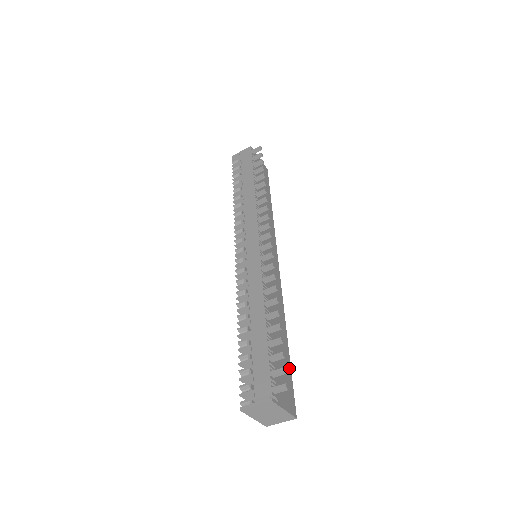
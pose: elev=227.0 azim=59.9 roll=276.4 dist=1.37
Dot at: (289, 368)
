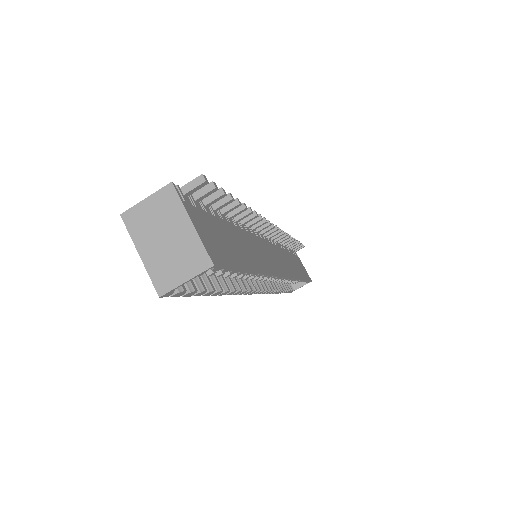
Dot at: (239, 264)
